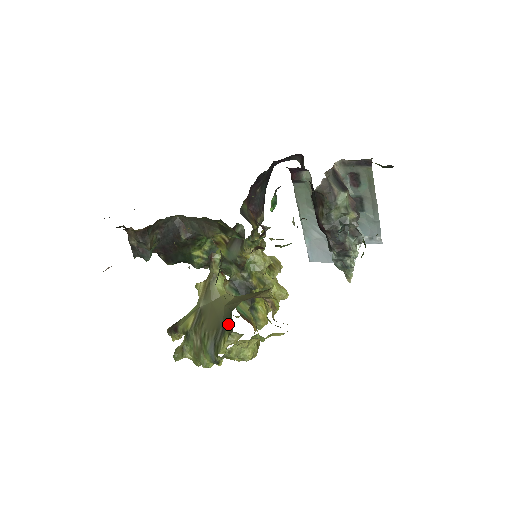
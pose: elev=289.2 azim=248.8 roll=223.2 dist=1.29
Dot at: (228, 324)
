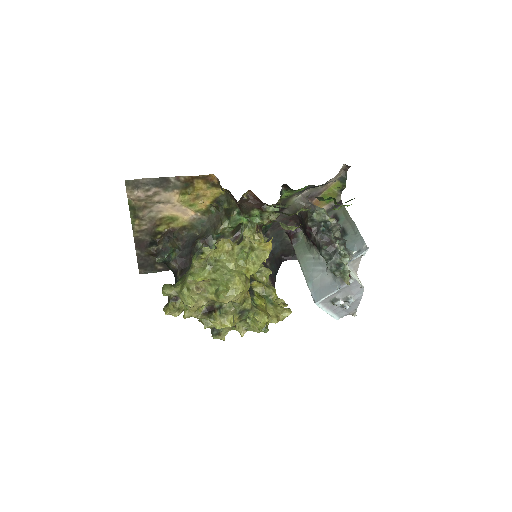
Dot at: occluded
